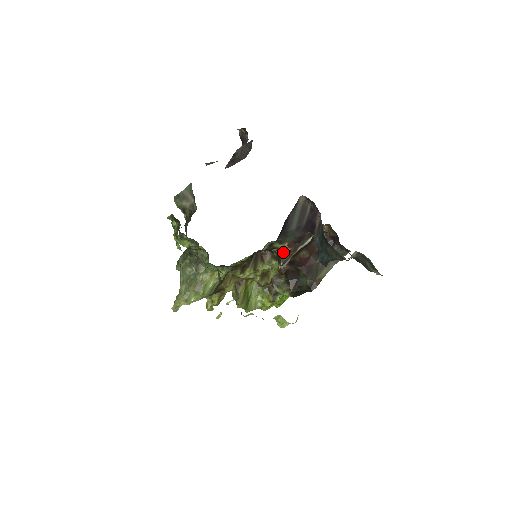
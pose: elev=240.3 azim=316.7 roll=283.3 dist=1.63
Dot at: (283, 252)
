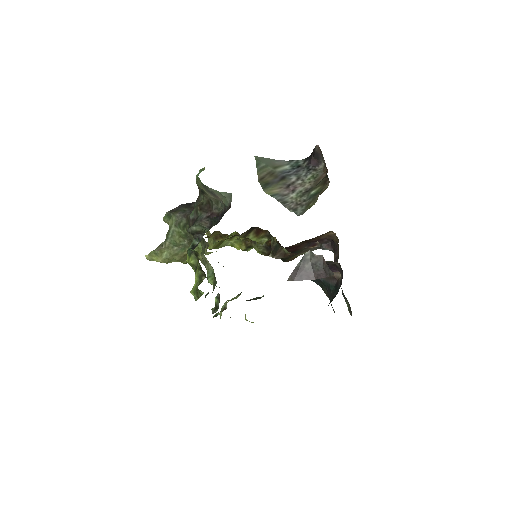
Dot at: (282, 252)
